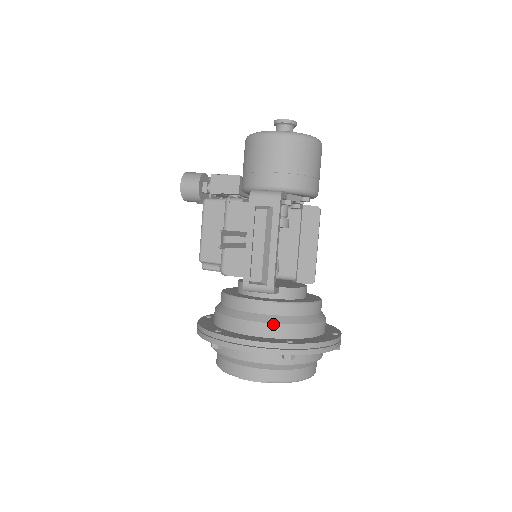
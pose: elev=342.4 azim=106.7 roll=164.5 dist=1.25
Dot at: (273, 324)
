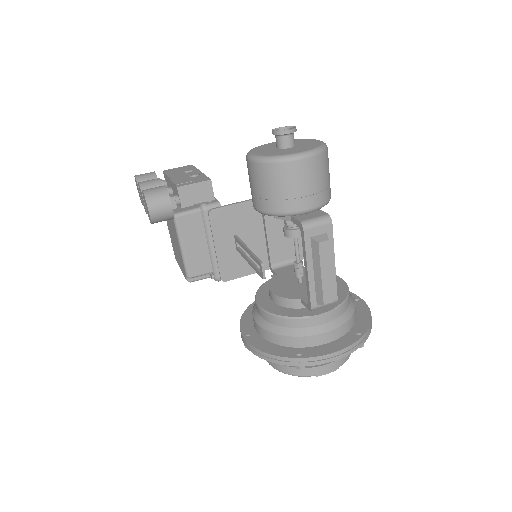
Dot at: (341, 326)
